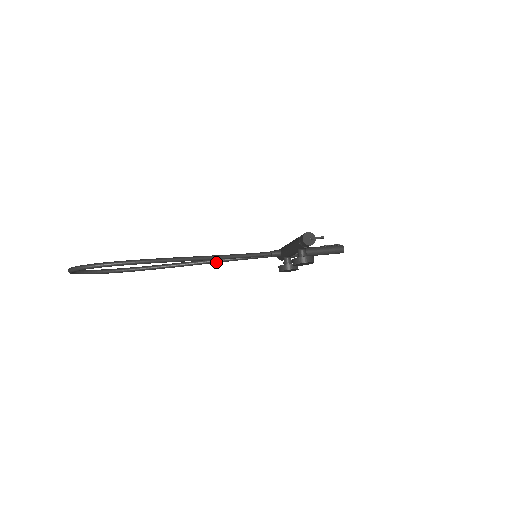
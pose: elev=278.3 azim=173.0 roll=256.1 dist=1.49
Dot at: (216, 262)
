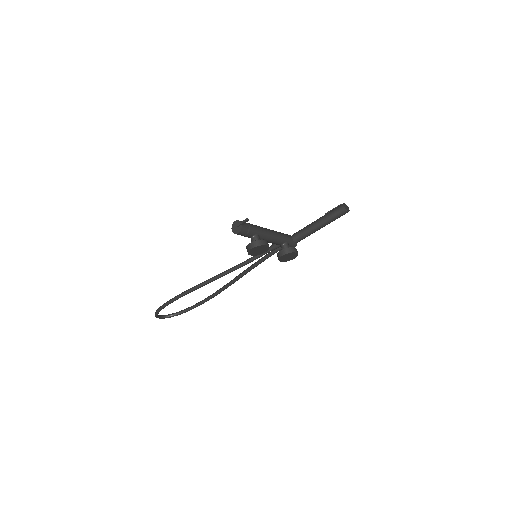
Dot at: (245, 273)
